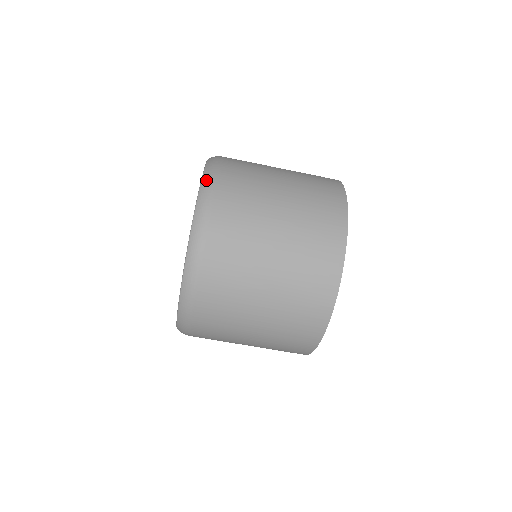
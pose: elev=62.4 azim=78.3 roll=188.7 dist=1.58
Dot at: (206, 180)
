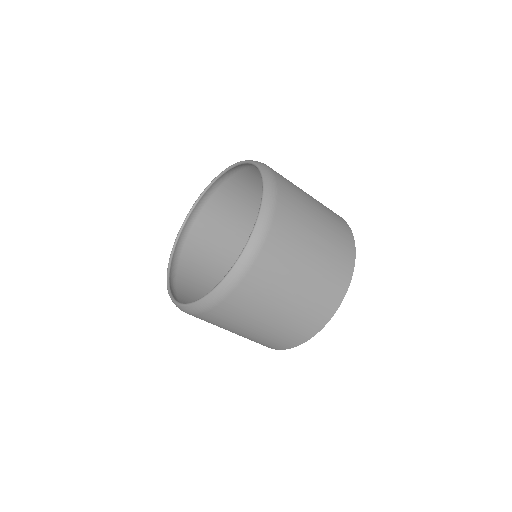
Dot at: (268, 176)
